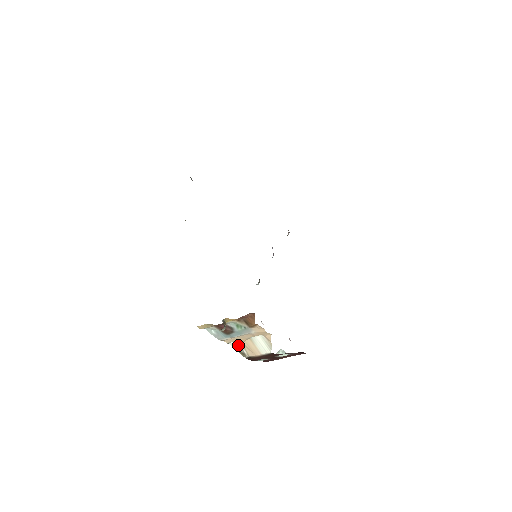
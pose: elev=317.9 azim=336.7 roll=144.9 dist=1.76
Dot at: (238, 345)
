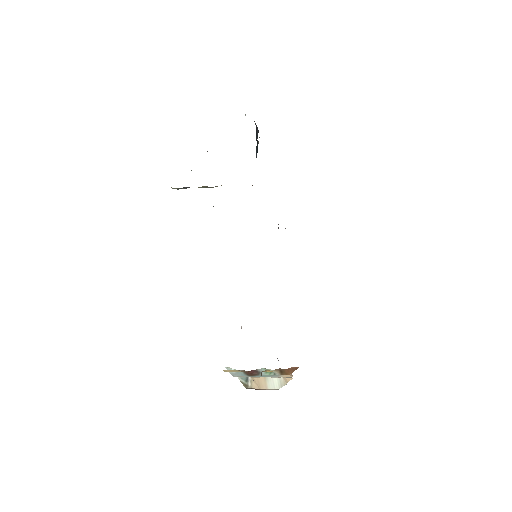
Dot at: (245, 378)
